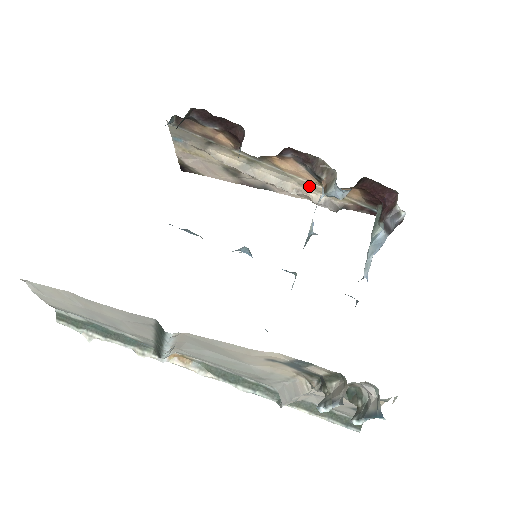
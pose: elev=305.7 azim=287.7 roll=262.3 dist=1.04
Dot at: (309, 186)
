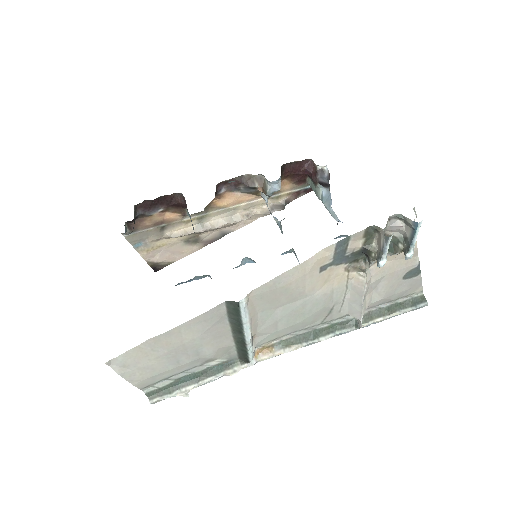
Dot at: (252, 206)
